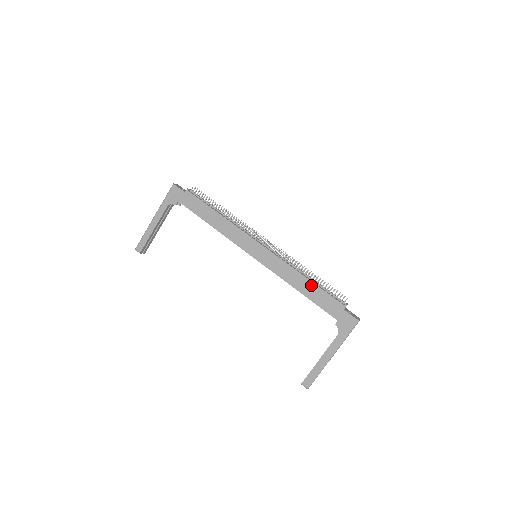
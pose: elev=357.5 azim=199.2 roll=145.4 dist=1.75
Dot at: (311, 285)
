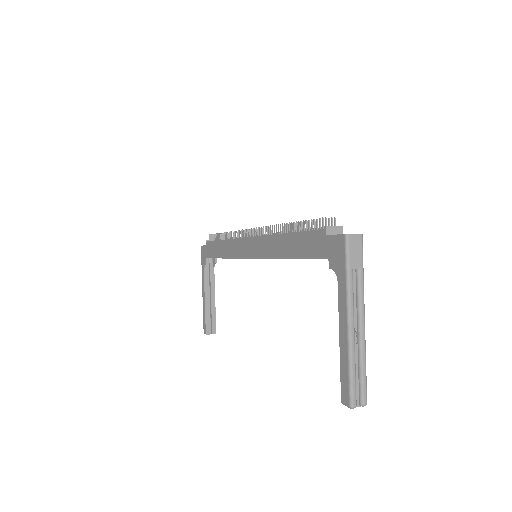
Dot at: (290, 238)
